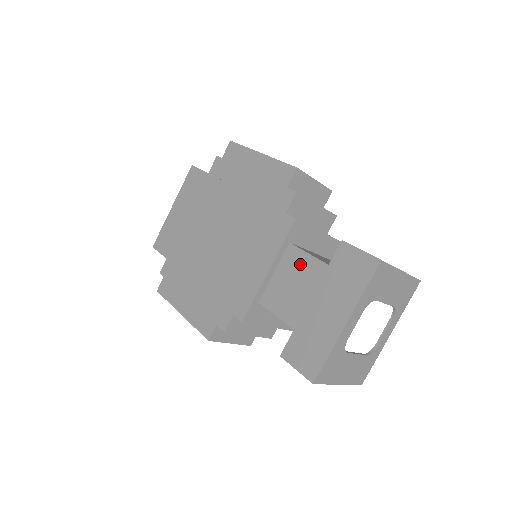
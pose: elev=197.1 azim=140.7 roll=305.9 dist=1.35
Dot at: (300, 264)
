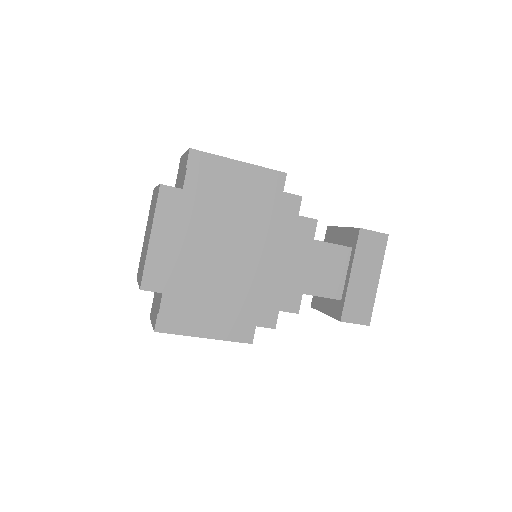
Dot at: (326, 253)
